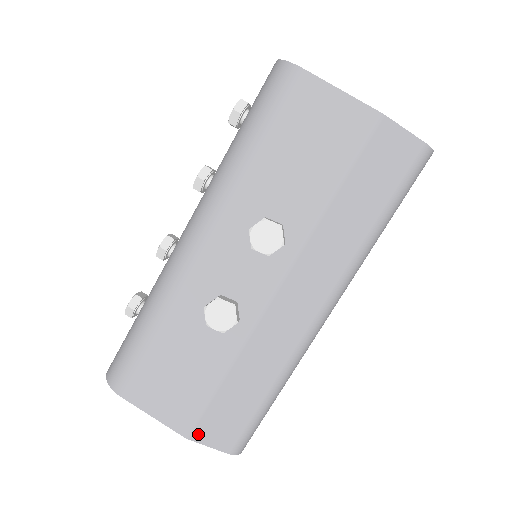
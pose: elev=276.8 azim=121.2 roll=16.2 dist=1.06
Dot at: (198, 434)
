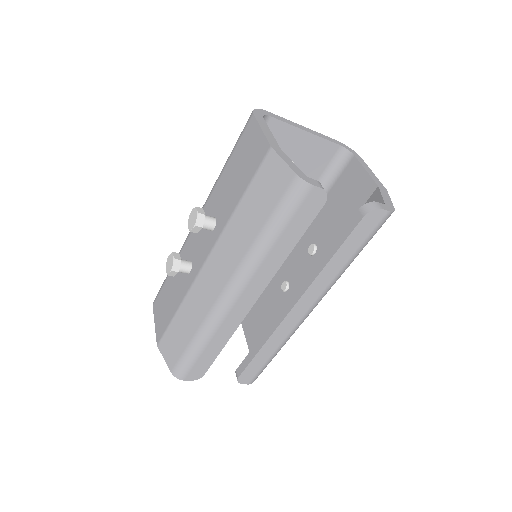
Dot at: (161, 346)
